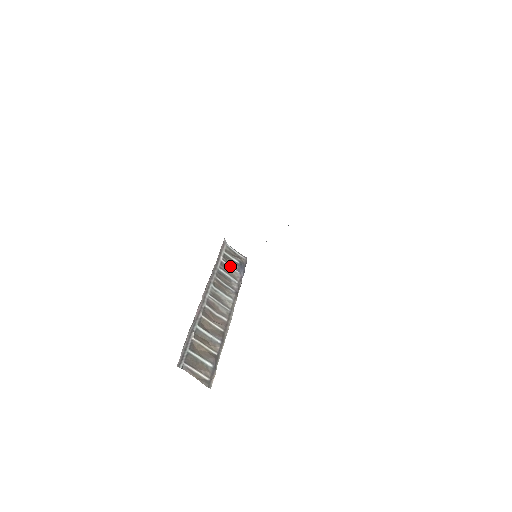
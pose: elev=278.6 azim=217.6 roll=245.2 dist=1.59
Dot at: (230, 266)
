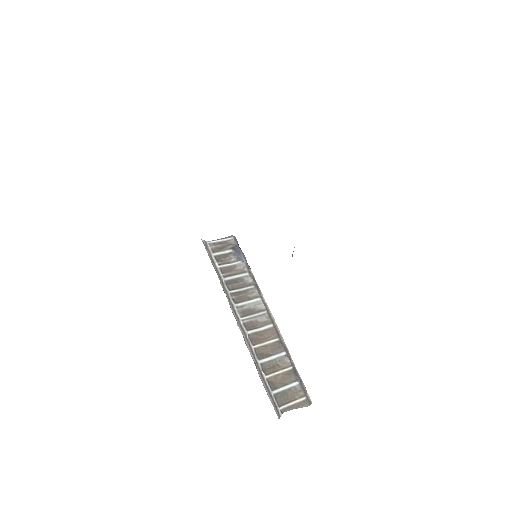
Dot at: (229, 264)
